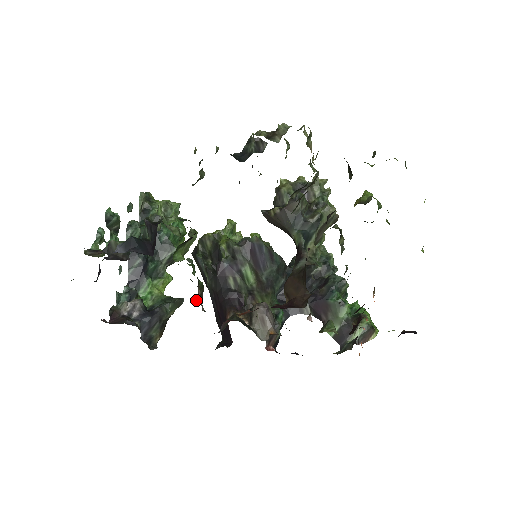
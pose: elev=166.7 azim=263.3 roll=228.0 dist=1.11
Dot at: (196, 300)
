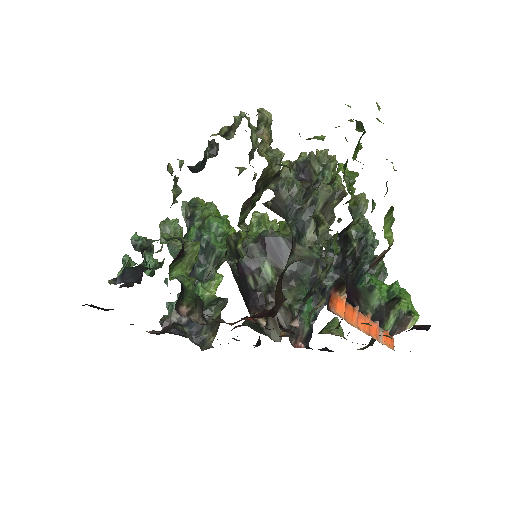
Dot at: (188, 316)
